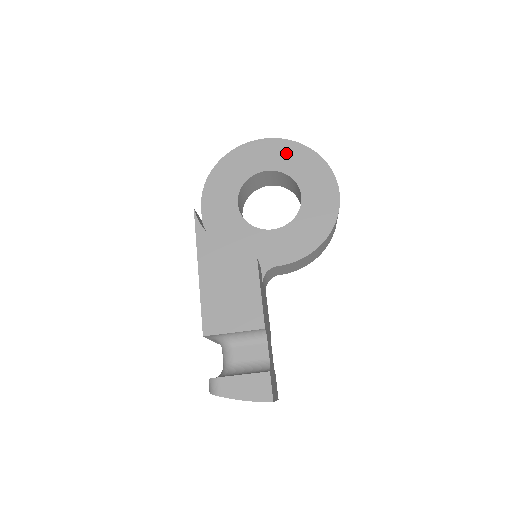
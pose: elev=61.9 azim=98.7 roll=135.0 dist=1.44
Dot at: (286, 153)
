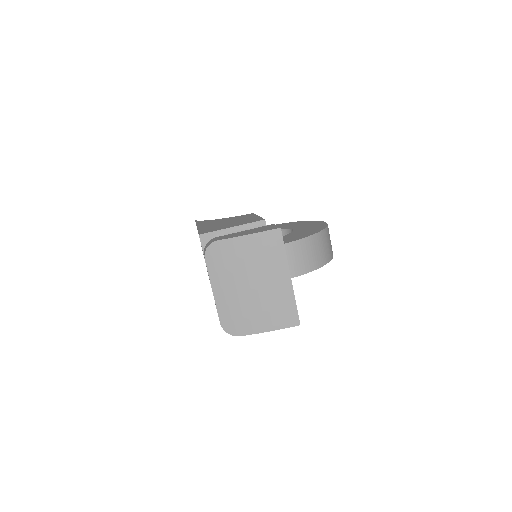
Dot at: occluded
